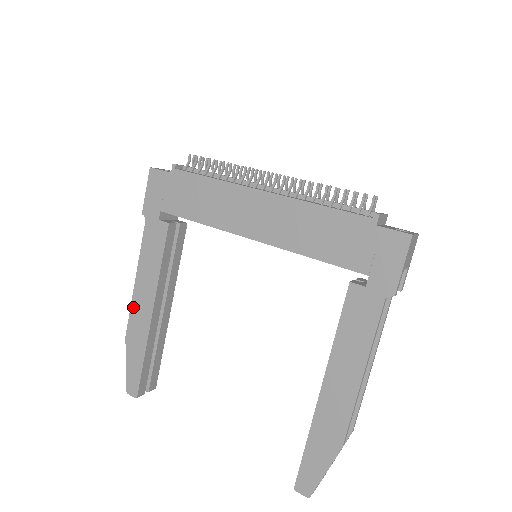
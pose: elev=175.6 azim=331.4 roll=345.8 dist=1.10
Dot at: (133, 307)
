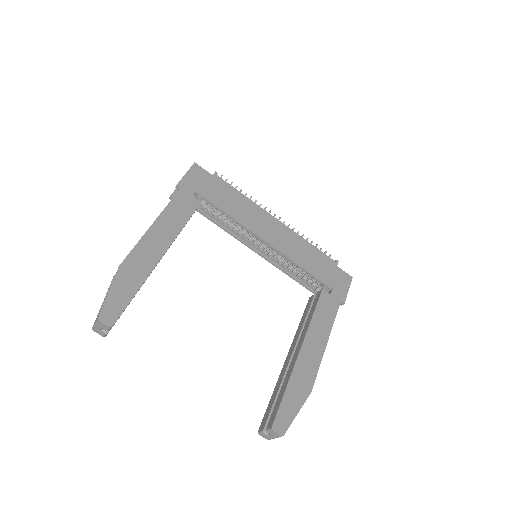
Dot at: (141, 244)
